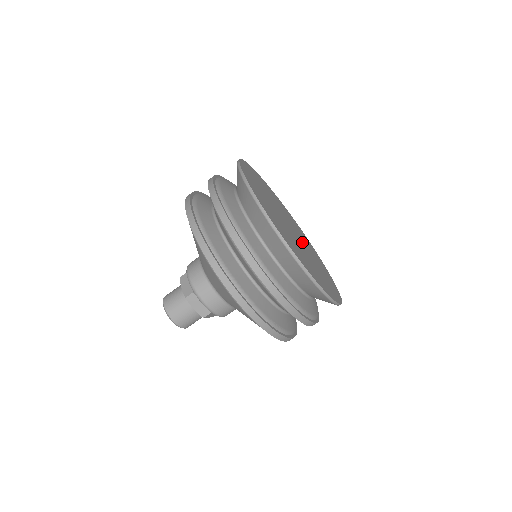
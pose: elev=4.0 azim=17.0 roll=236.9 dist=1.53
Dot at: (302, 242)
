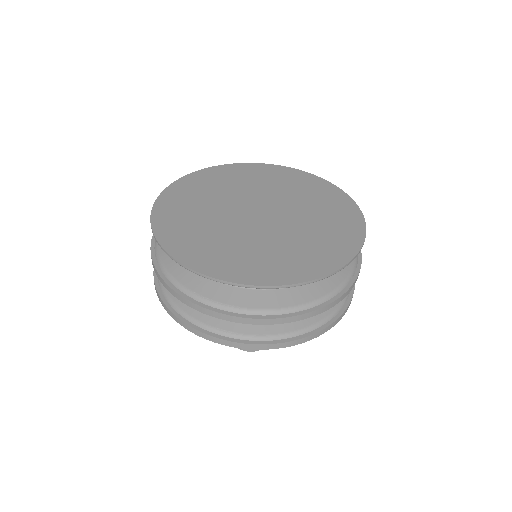
Dot at: (283, 220)
